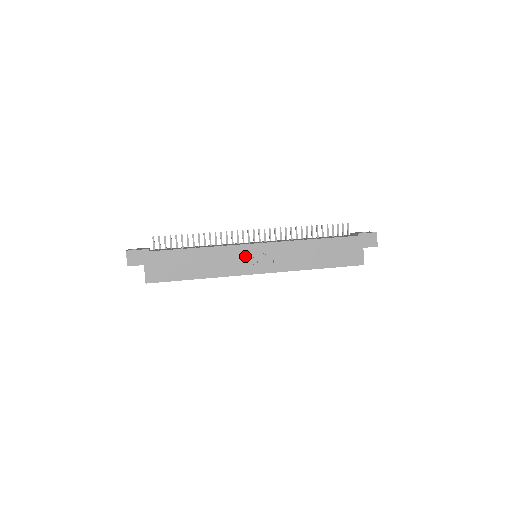
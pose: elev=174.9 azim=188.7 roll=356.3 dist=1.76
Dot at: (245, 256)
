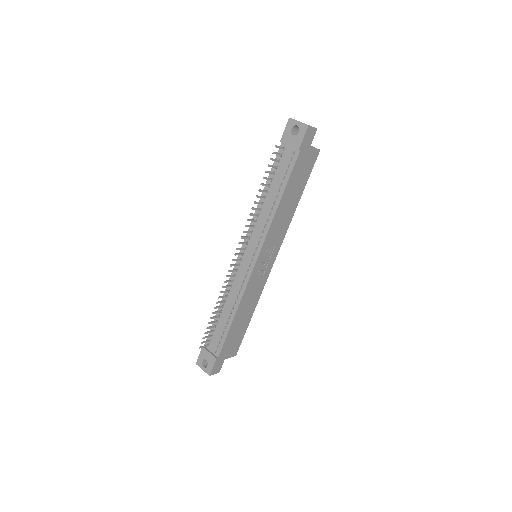
Dot at: (259, 274)
